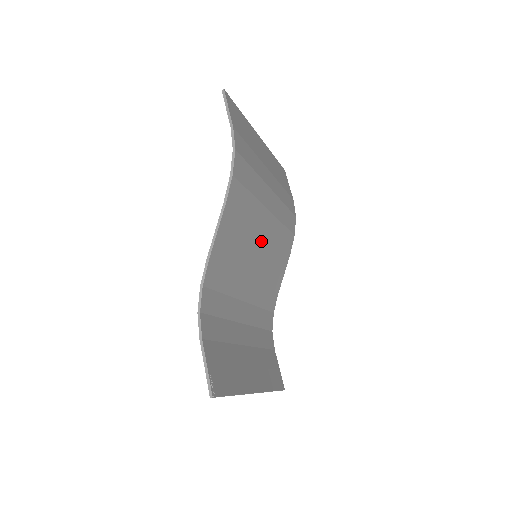
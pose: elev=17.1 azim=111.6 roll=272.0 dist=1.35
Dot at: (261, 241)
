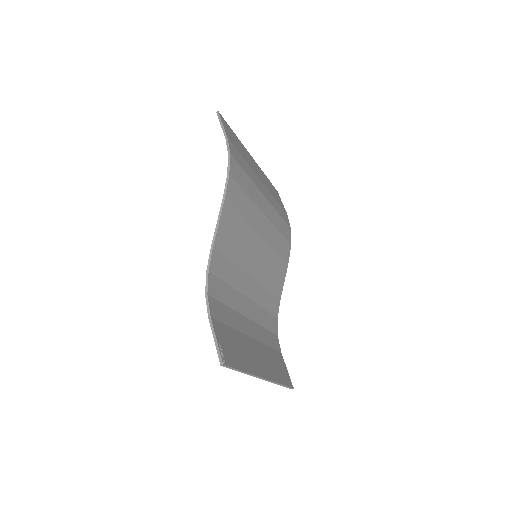
Dot at: (260, 242)
